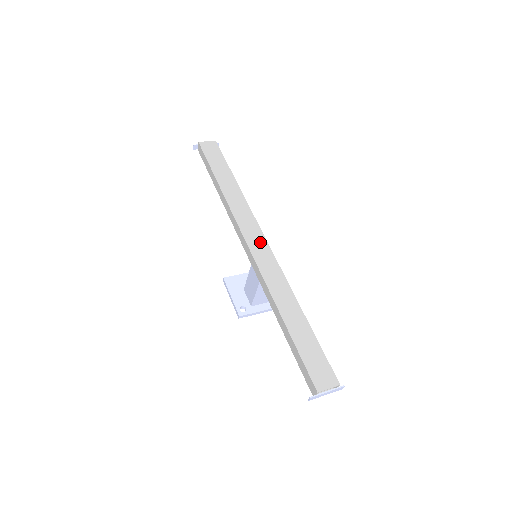
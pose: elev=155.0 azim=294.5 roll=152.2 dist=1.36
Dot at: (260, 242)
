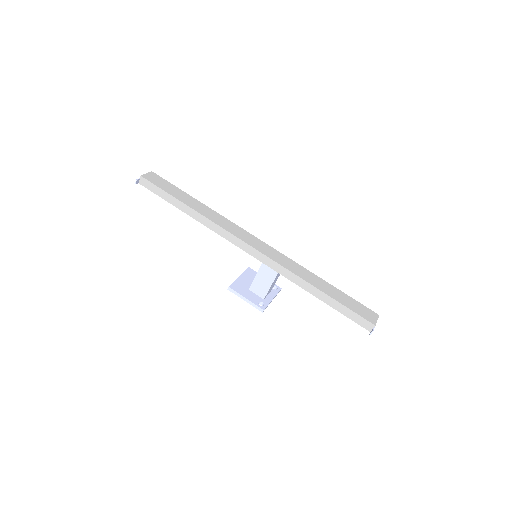
Dot at: (258, 243)
